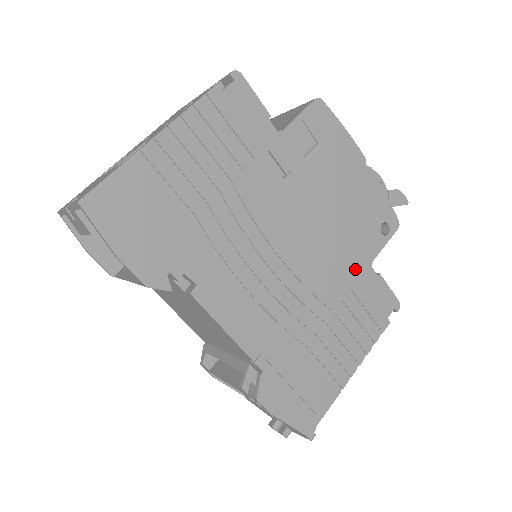
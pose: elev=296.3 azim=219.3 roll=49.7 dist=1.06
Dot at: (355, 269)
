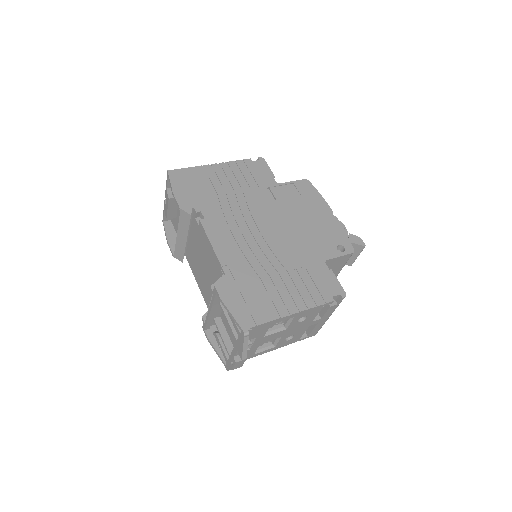
Dot at: (311, 258)
